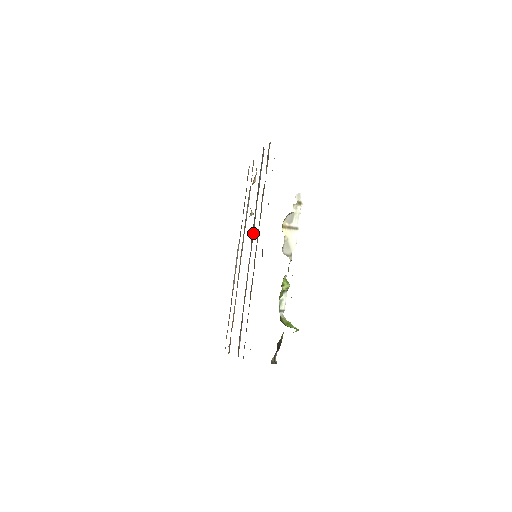
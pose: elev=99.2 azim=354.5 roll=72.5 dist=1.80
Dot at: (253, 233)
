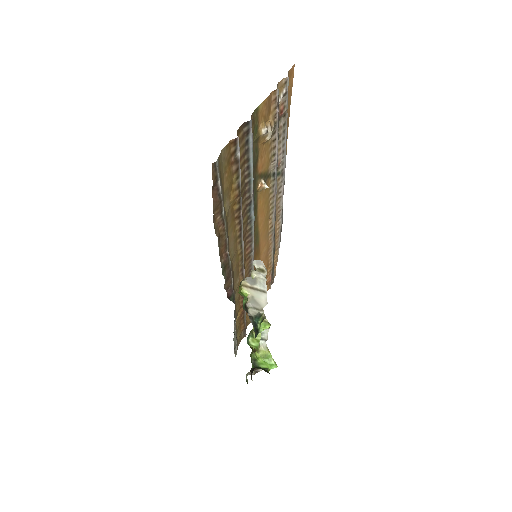
Dot at: (253, 227)
